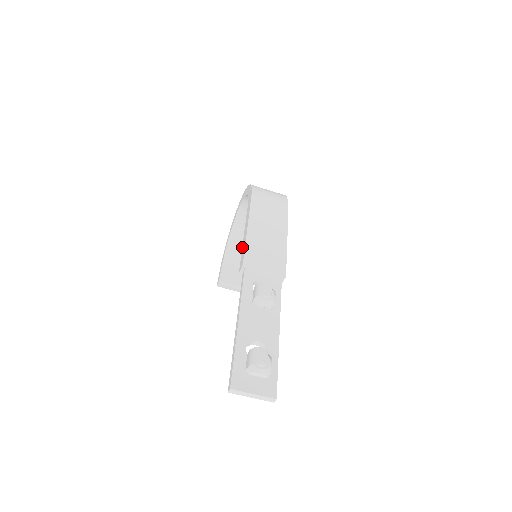
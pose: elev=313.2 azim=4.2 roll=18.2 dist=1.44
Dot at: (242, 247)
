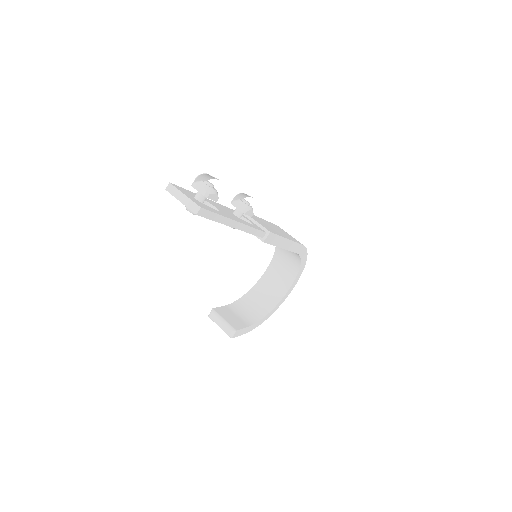
Dot at: occluded
